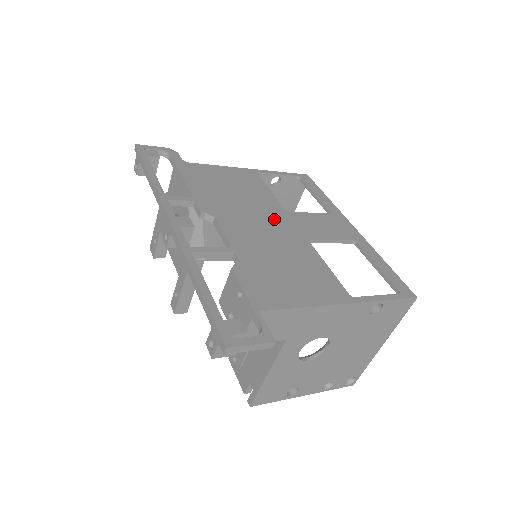
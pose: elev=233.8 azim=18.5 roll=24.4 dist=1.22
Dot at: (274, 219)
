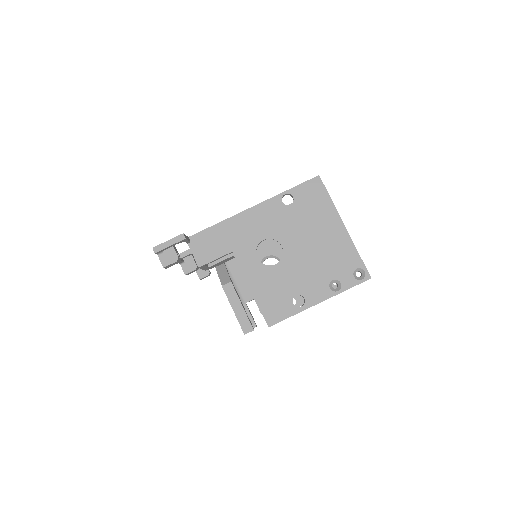
Dot at: occluded
